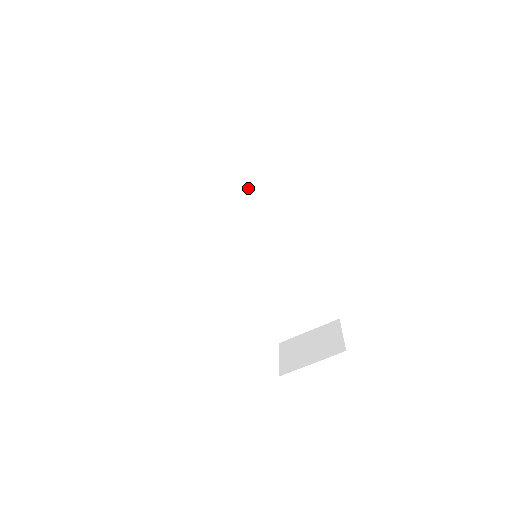
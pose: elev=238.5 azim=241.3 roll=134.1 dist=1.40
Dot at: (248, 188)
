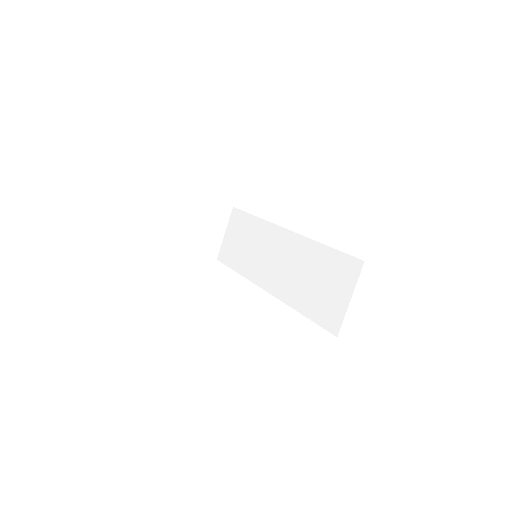
Dot at: (255, 231)
